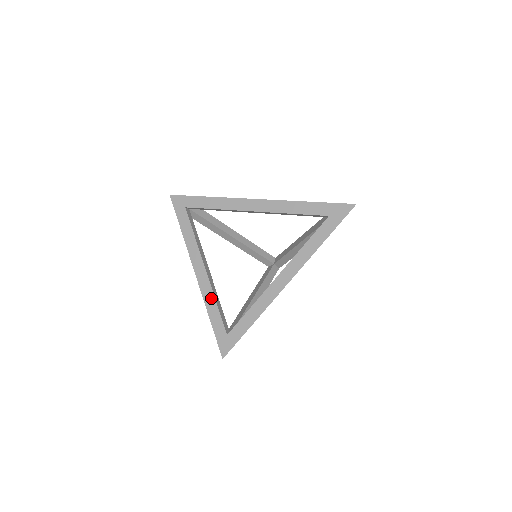
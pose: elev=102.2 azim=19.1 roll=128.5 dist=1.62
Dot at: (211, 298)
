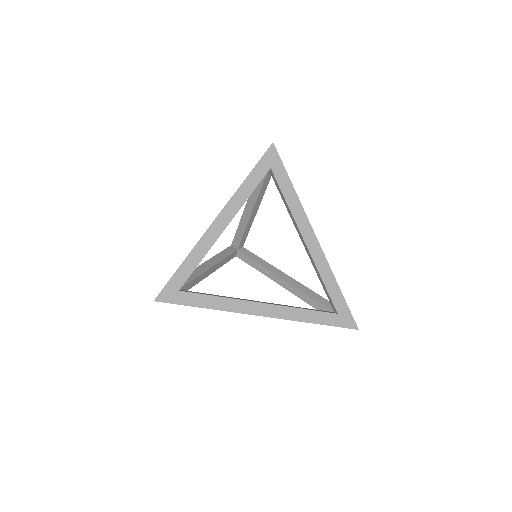
Dot at: (202, 252)
